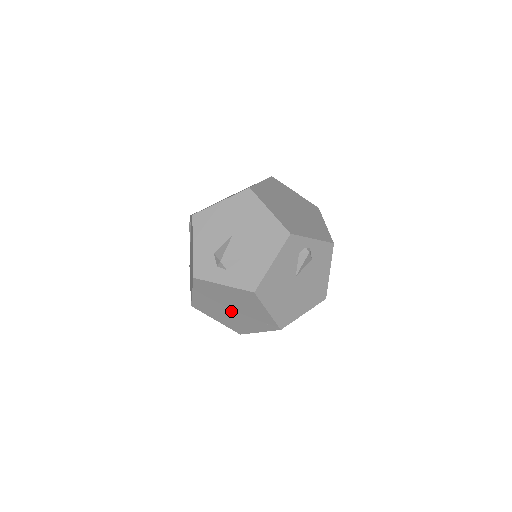
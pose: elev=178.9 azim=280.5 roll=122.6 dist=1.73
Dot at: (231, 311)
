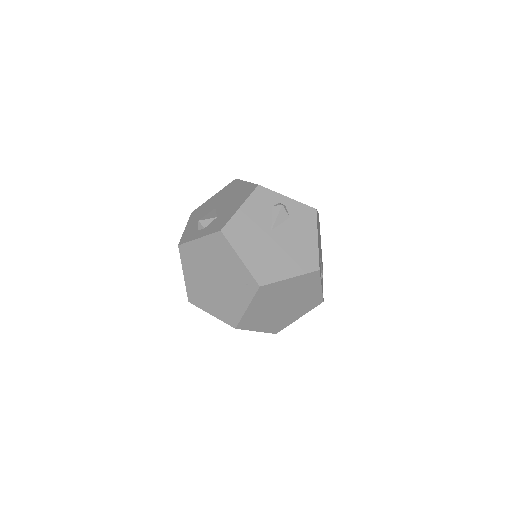
Dot at: (216, 284)
